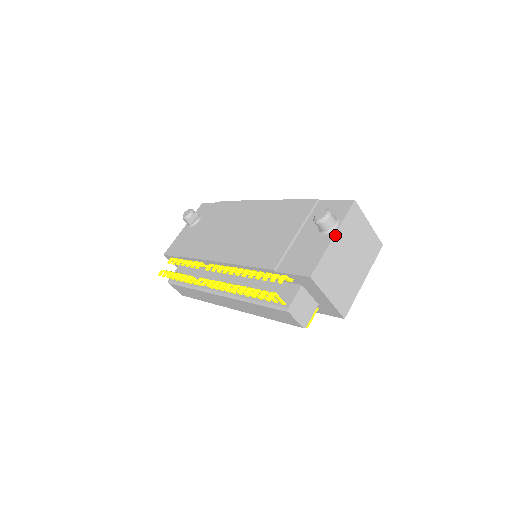
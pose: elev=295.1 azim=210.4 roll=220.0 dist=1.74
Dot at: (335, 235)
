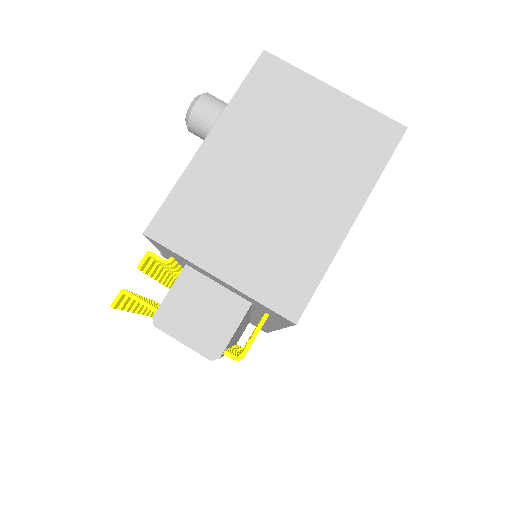
Dot at: (211, 133)
